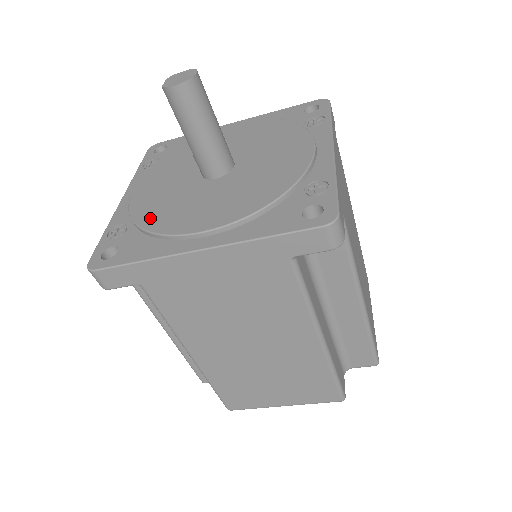
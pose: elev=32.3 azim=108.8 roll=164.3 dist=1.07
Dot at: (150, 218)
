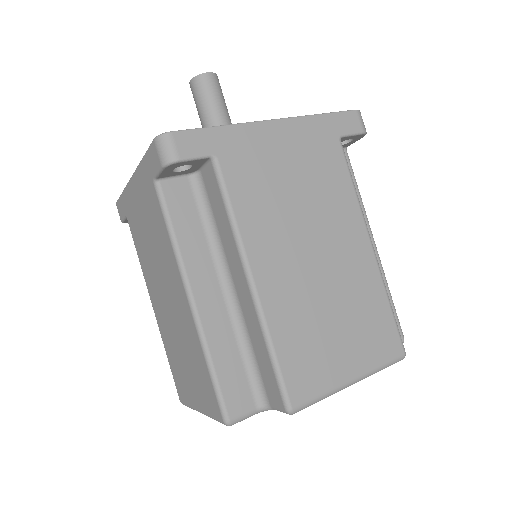
Dot at: occluded
